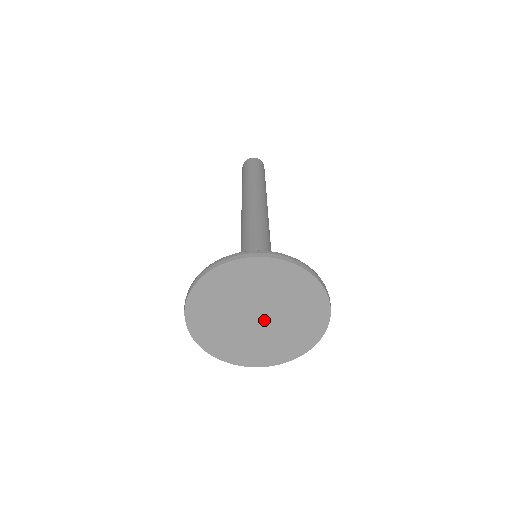
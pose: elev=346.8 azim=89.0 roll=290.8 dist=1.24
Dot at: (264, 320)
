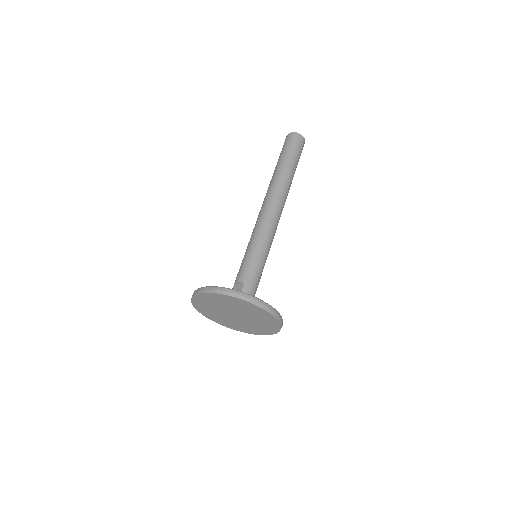
Dot at: (240, 316)
